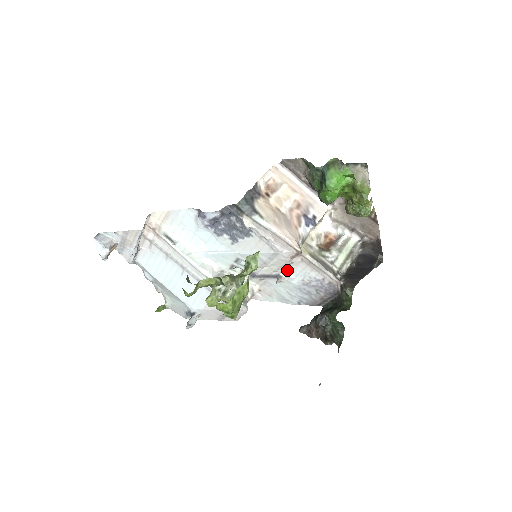
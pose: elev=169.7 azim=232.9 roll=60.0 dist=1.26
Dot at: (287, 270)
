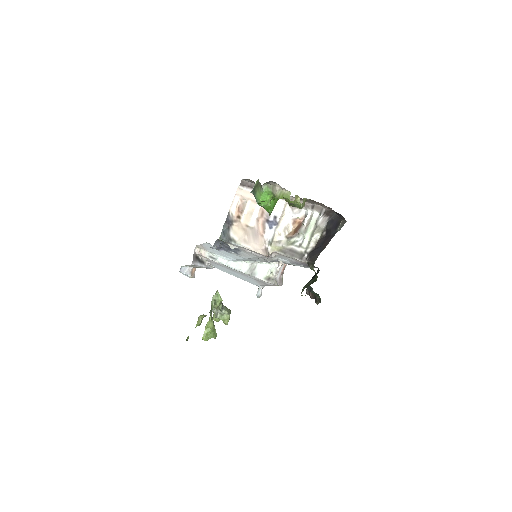
Dot at: (279, 257)
